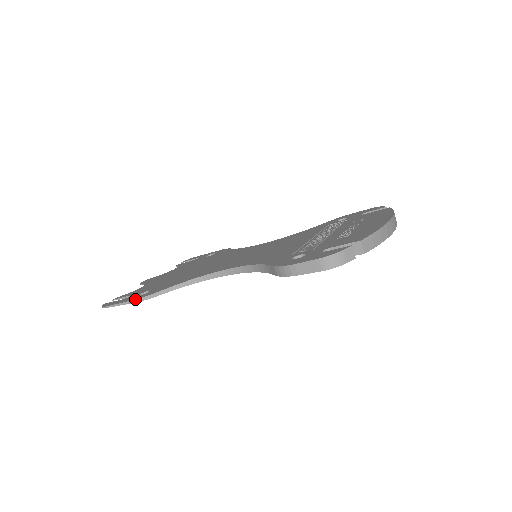
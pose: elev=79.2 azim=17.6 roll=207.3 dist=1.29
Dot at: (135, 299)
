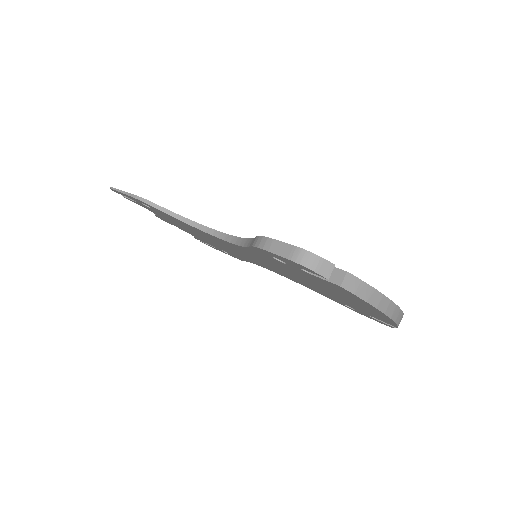
Dot at: (136, 195)
